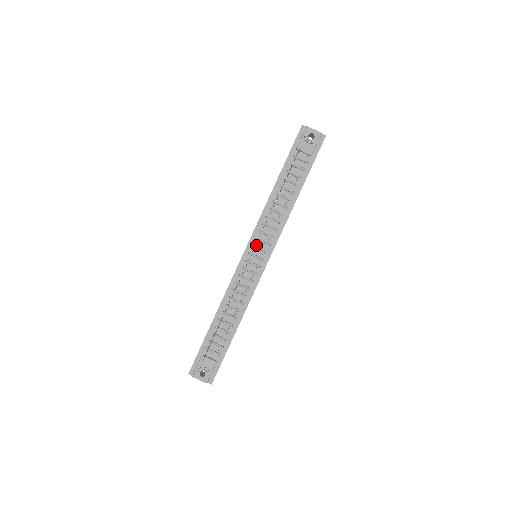
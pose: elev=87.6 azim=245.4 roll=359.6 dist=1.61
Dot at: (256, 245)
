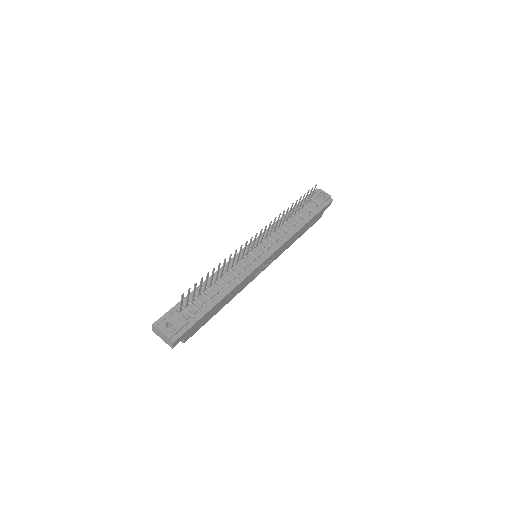
Dot at: (260, 244)
